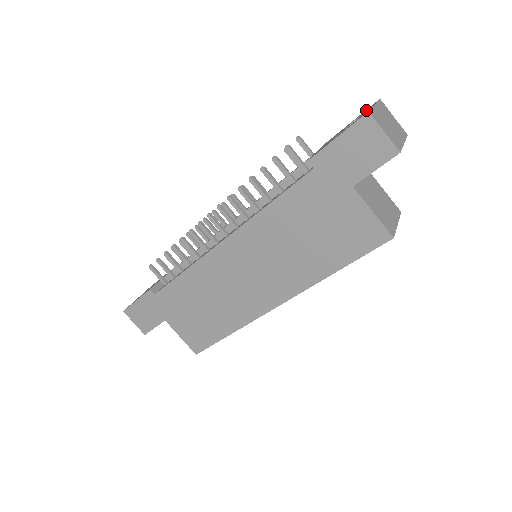
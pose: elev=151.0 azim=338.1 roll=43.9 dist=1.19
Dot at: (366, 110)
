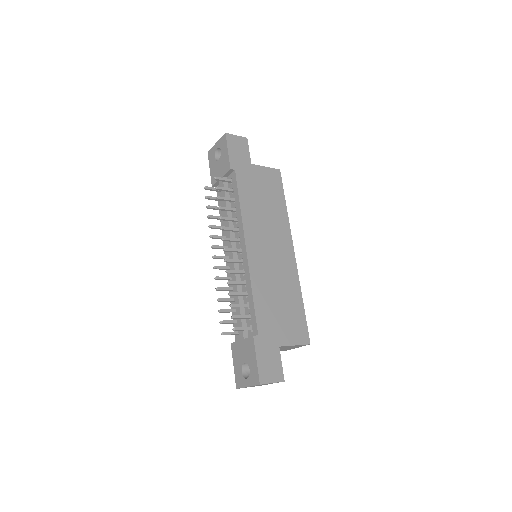
Dot at: (213, 153)
